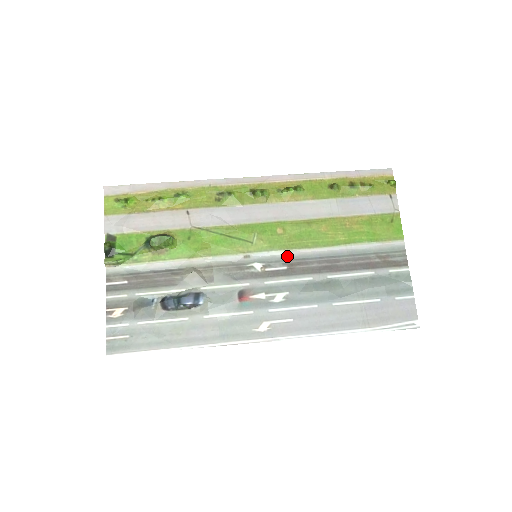
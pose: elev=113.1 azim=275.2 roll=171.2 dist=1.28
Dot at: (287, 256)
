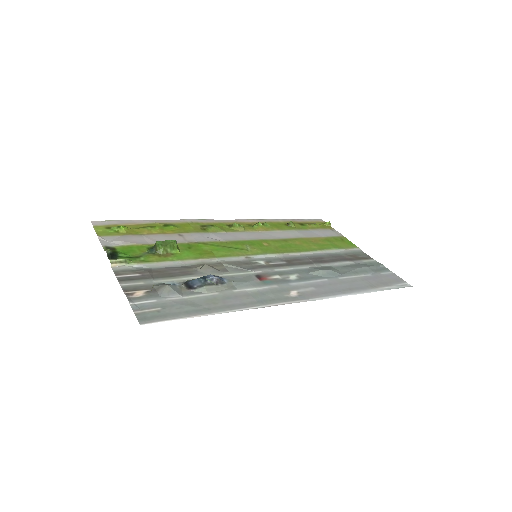
Dot at: (281, 257)
